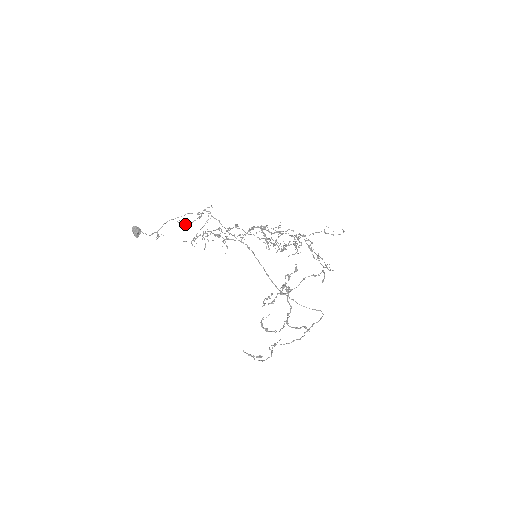
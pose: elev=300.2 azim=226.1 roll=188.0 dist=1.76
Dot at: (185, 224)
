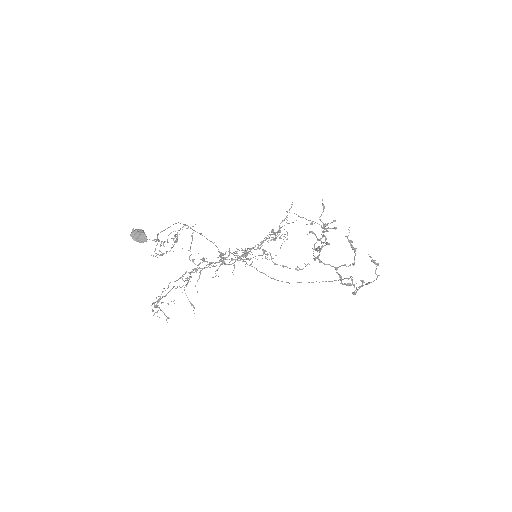
Dot at: (162, 255)
